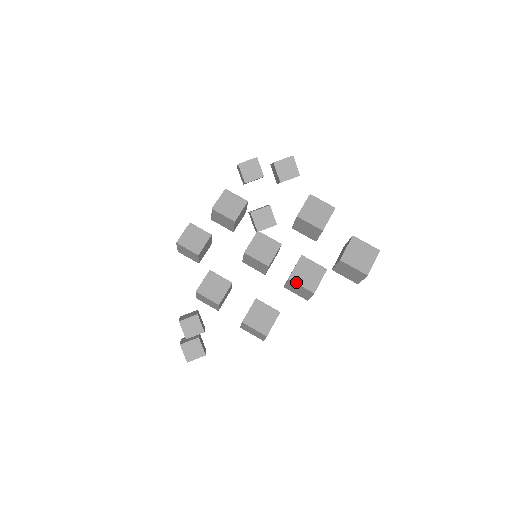
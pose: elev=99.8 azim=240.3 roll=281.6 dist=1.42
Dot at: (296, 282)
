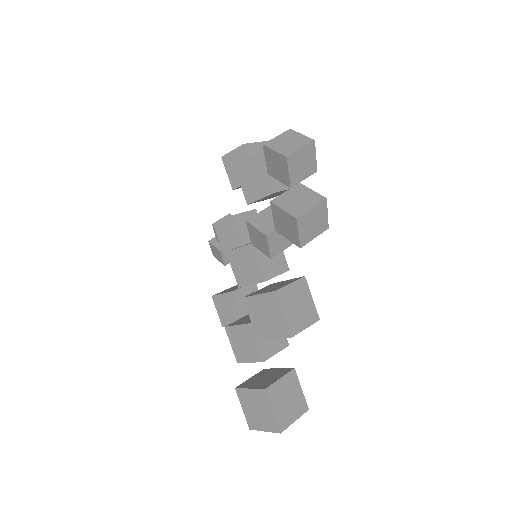
Dot at: (229, 337)
